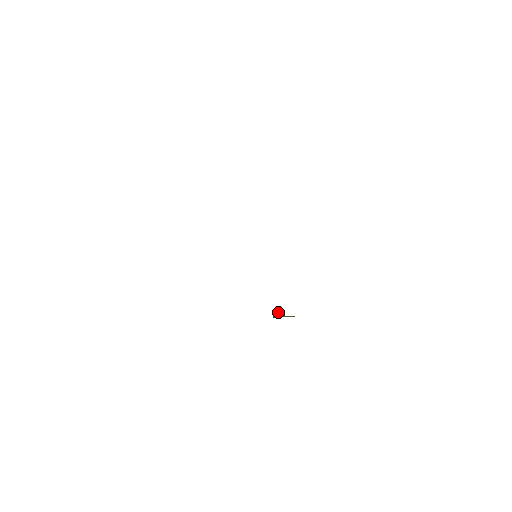
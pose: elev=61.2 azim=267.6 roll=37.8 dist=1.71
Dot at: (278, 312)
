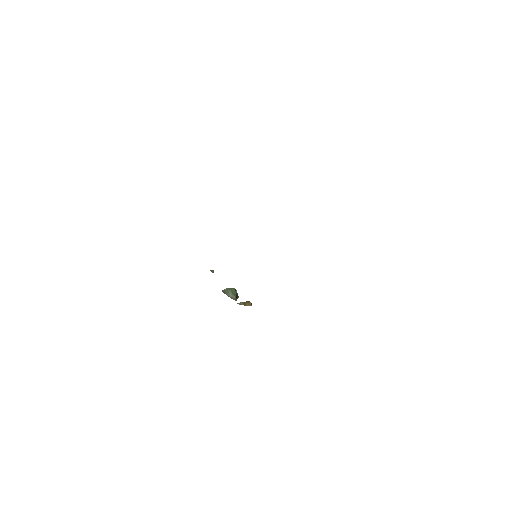
Dot at: (231, 288)
